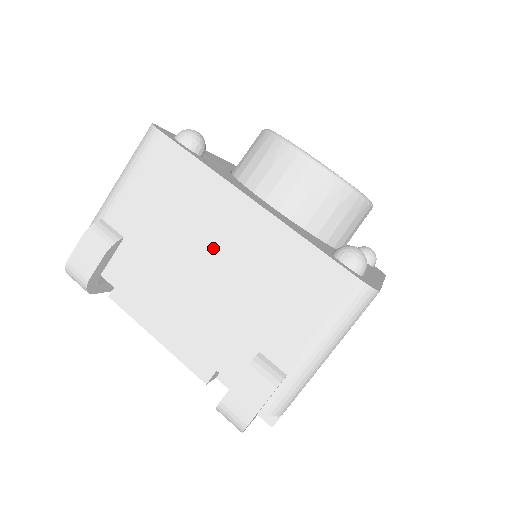
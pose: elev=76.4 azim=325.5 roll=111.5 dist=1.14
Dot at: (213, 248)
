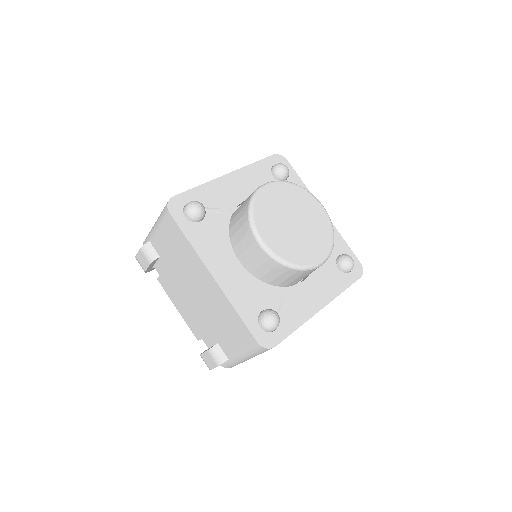
Dot at: (197, 288)
